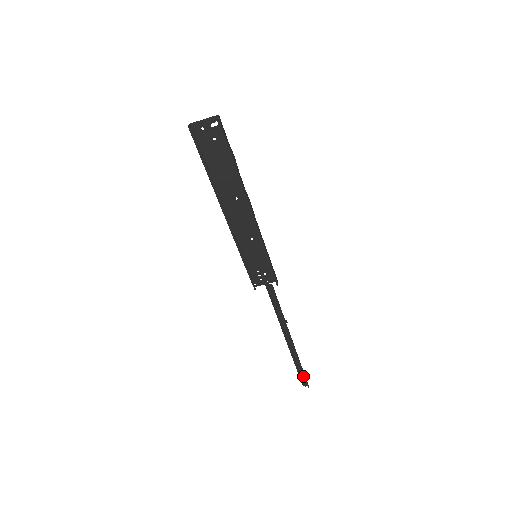
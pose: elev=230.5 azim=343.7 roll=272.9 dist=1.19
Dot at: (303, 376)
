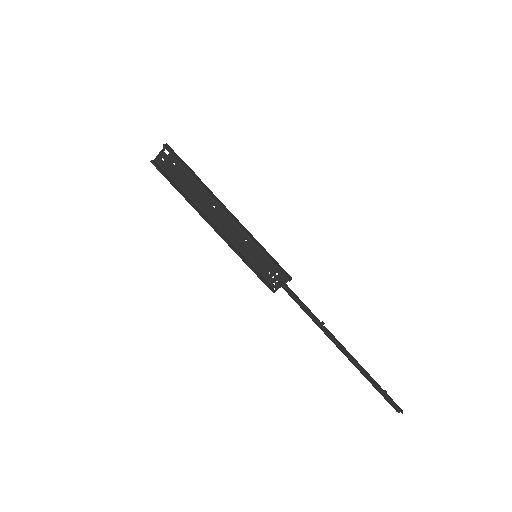
Dot at: (387, 396)
